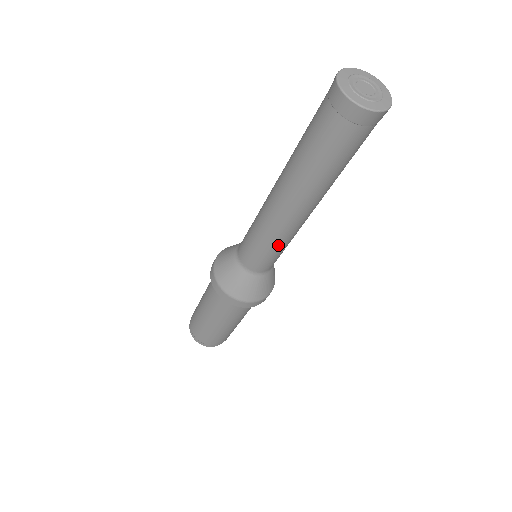
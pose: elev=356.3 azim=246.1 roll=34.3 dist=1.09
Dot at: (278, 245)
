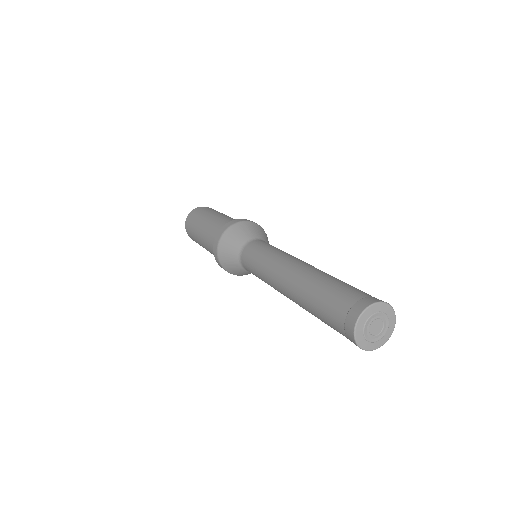
Dot at: occluded
